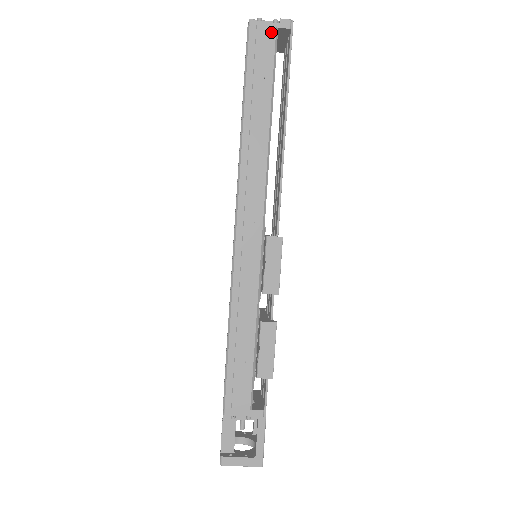
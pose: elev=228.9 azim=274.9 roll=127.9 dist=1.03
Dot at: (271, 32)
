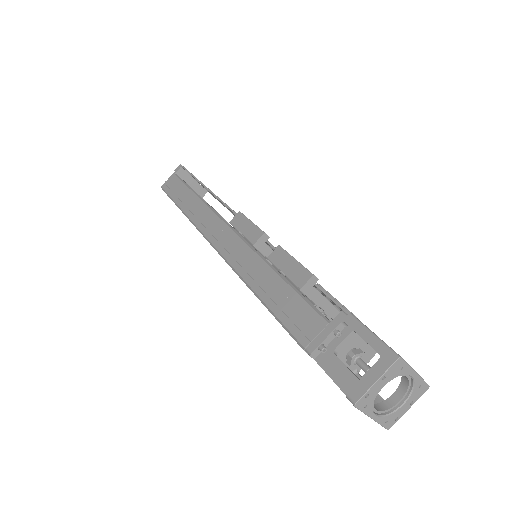
Dot at: (173, 177)
